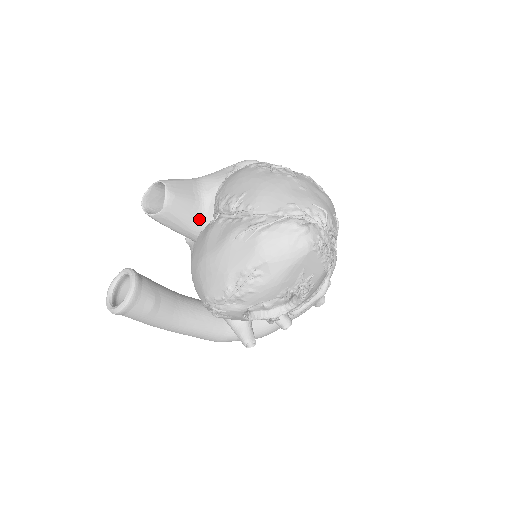
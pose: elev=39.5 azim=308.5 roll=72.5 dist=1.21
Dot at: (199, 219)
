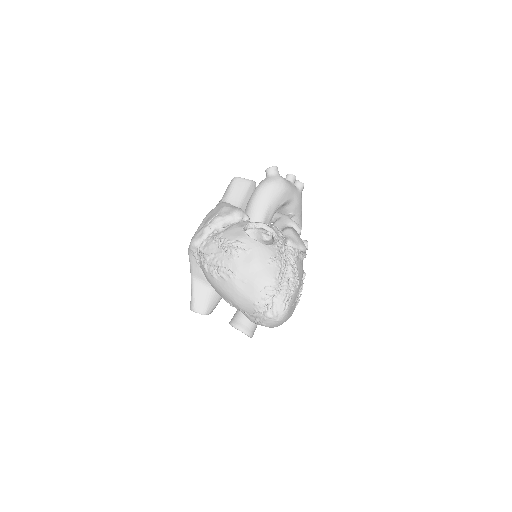
Dot at: occluded
